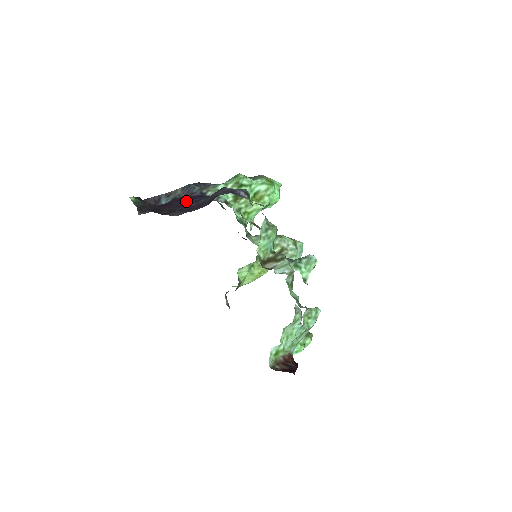
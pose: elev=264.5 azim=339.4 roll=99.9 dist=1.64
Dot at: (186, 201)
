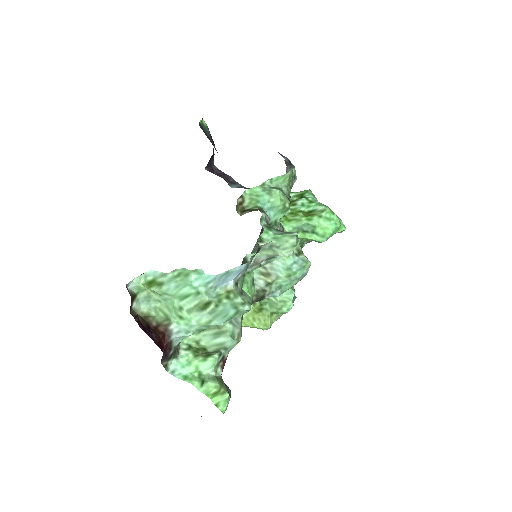
Dot at: occluded
